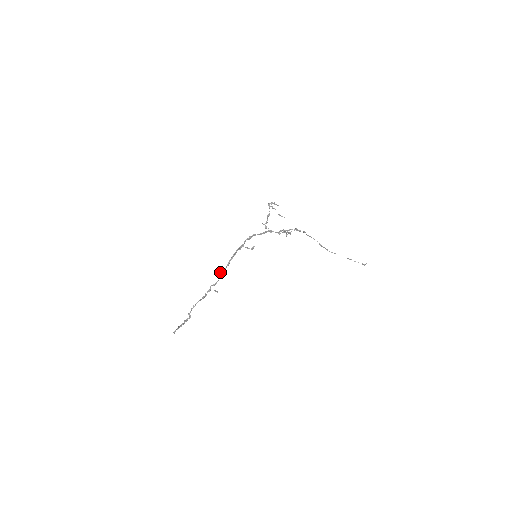
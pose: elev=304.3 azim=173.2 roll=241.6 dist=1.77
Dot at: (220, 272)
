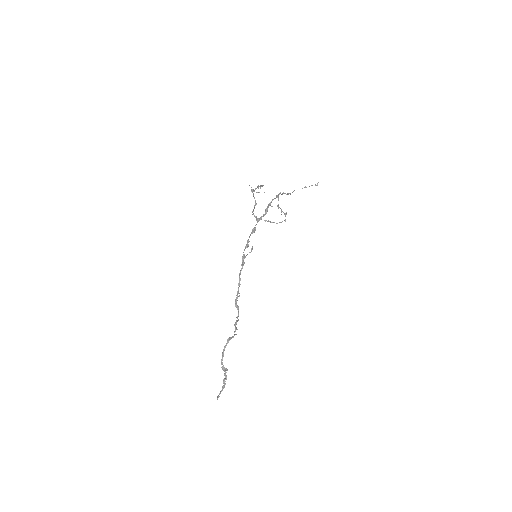
Dot at: occluded
